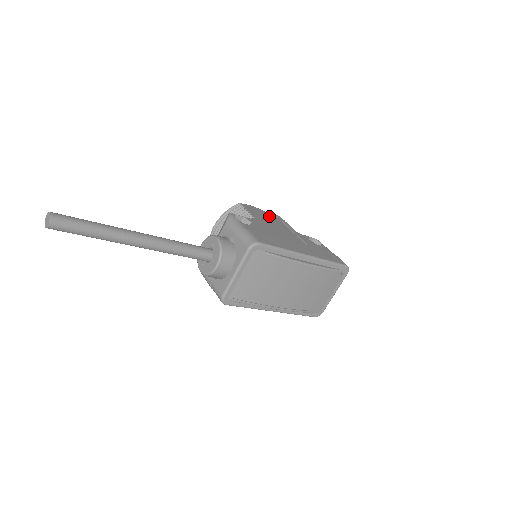
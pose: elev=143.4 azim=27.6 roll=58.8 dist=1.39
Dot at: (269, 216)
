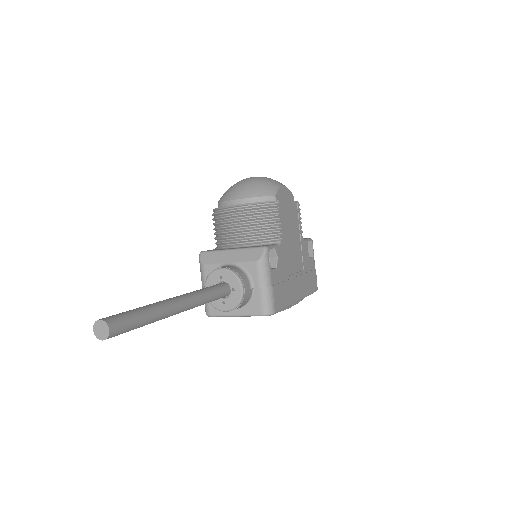
Dot at: (292, 214)
